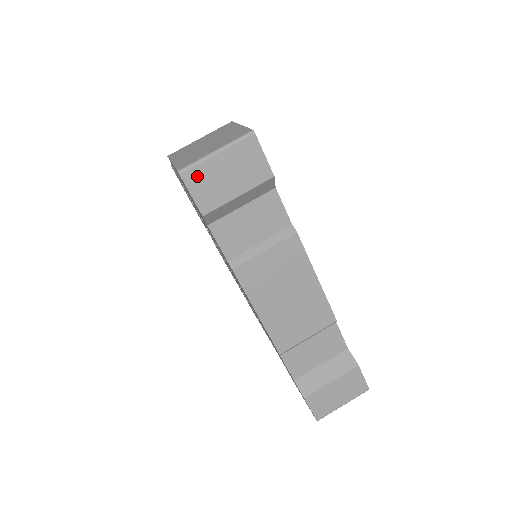
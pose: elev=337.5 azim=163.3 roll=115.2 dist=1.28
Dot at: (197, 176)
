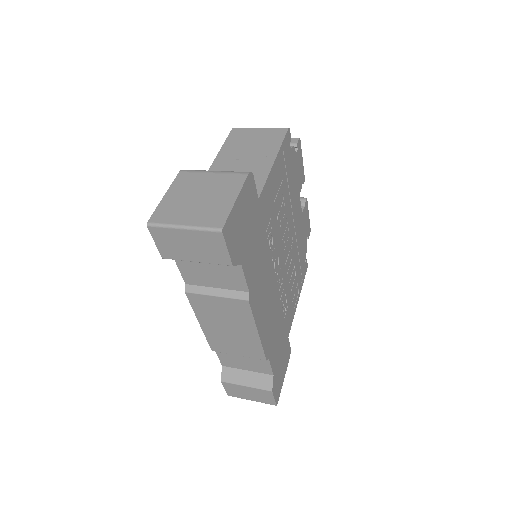
Dot at: (162, 234)
